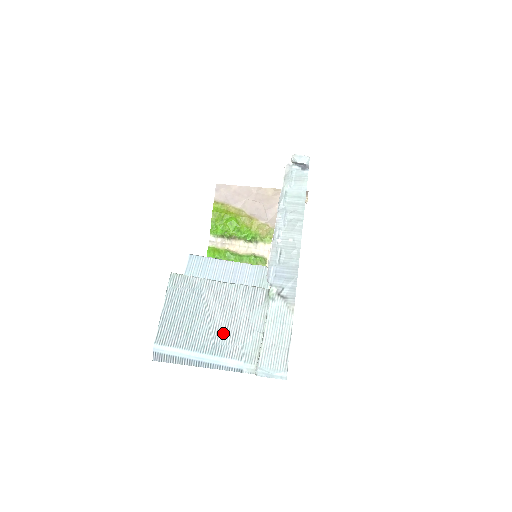
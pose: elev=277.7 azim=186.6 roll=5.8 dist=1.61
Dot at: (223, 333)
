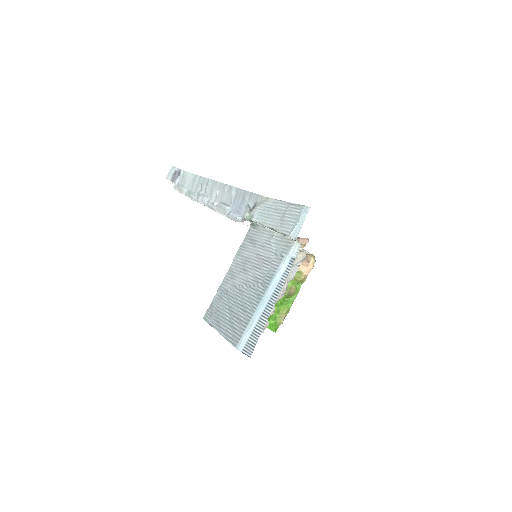
Dot at: (259, 273)
